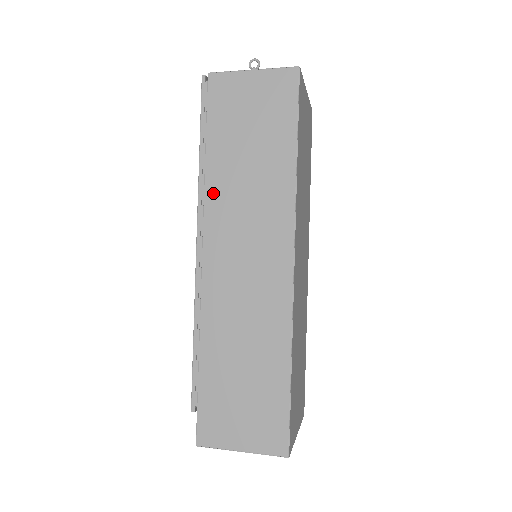
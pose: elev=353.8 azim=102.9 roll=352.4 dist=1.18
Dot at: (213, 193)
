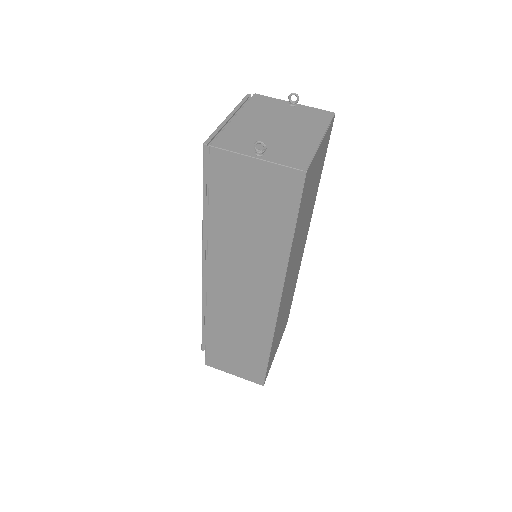
Dot at: (215, 245)
